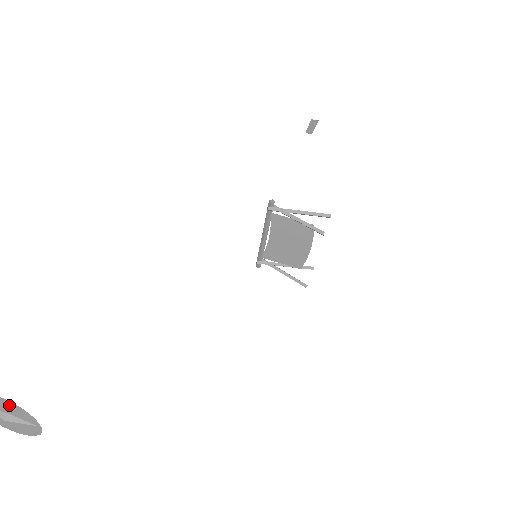
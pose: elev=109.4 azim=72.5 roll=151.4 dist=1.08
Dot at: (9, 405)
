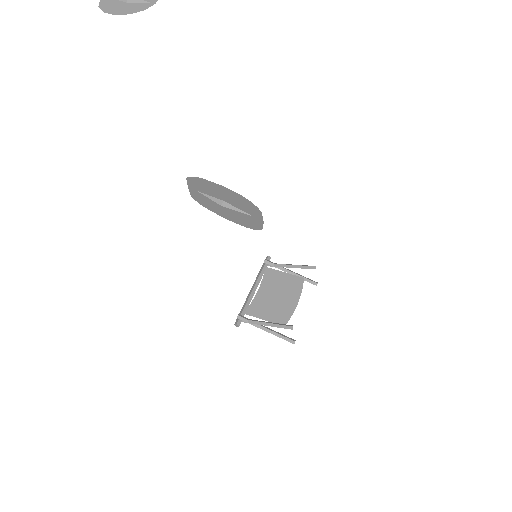
Dot at: out of frame
